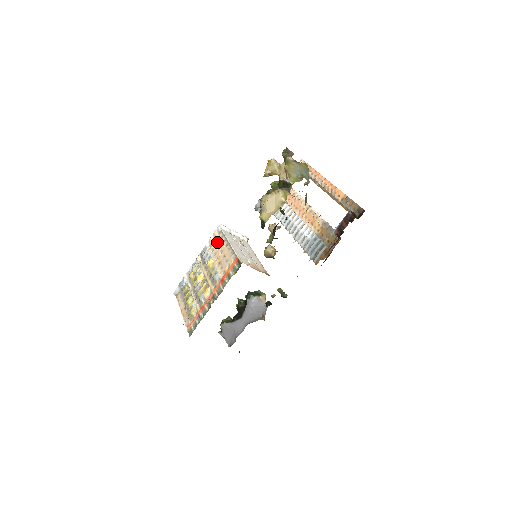
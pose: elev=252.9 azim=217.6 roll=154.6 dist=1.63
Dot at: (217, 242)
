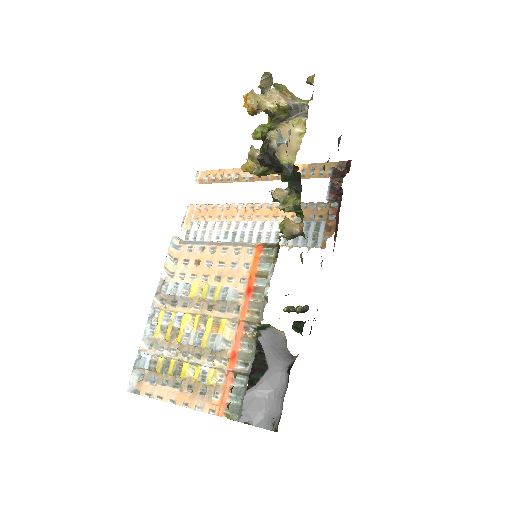
Dot at: (184, 259)
